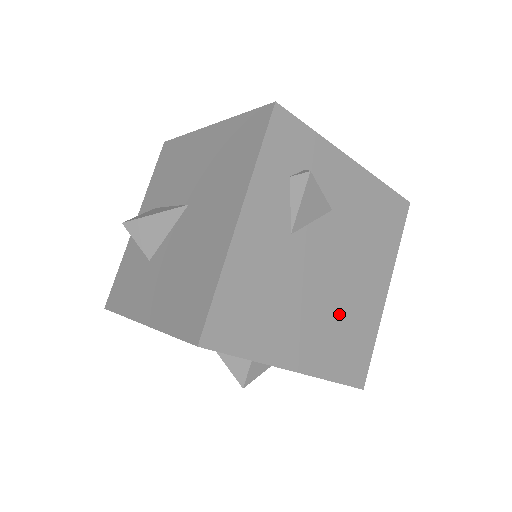
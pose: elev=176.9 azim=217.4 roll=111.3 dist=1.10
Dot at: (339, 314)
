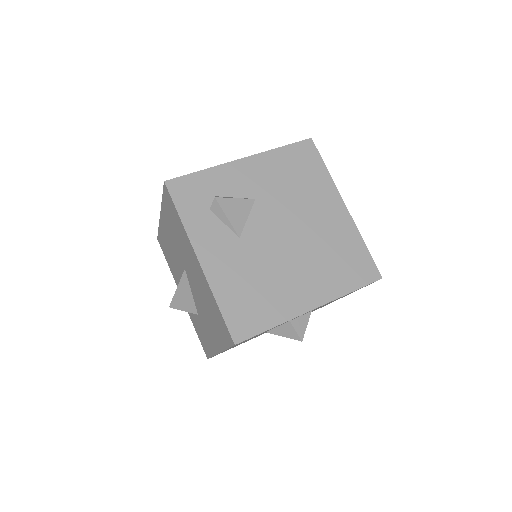
Dot at: (318, 251)
